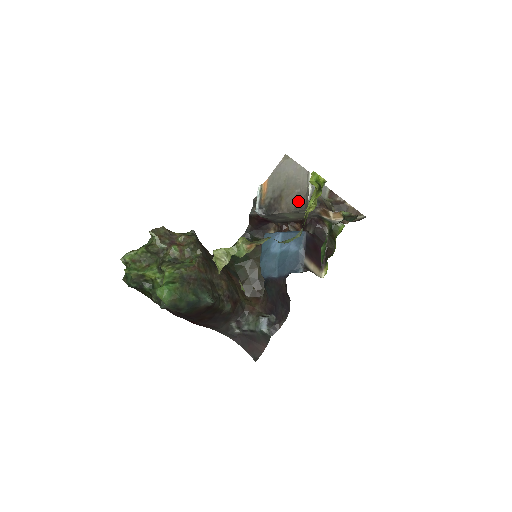
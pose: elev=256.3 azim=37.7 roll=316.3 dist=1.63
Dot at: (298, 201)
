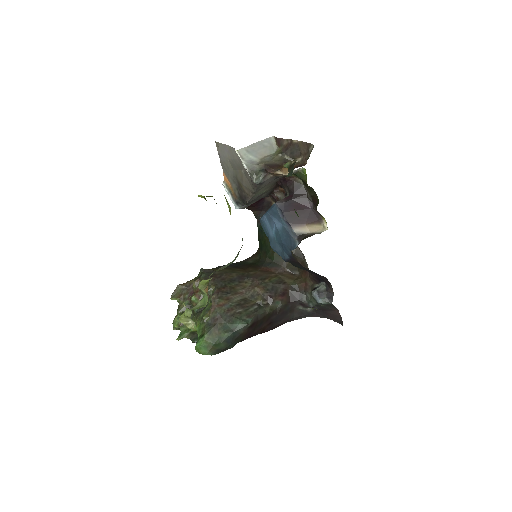
Dot at: (250, 181)
